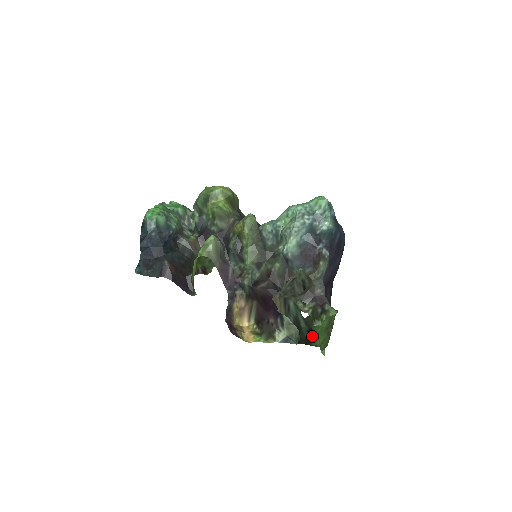
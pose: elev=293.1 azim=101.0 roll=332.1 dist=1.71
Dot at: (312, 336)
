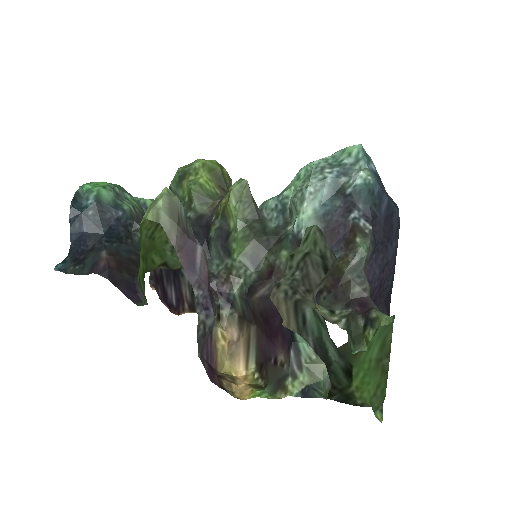
Dot at: (354, 381)
